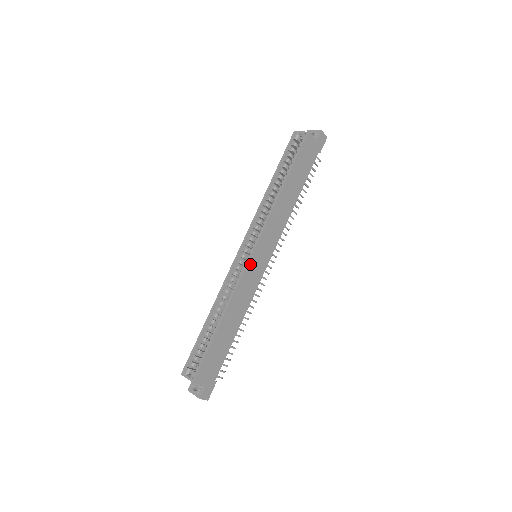
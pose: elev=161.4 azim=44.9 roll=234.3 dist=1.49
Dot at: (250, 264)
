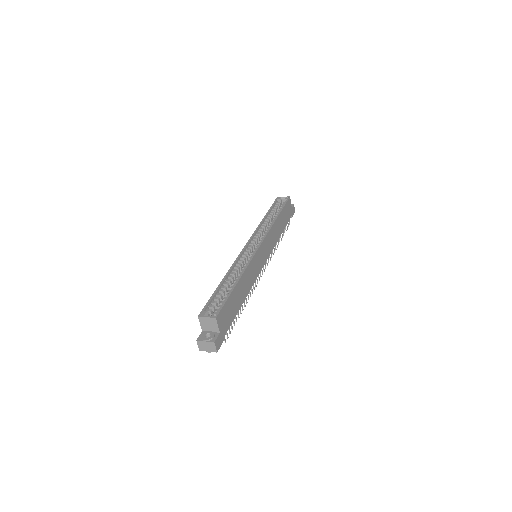
Dot at: (258, 253)
